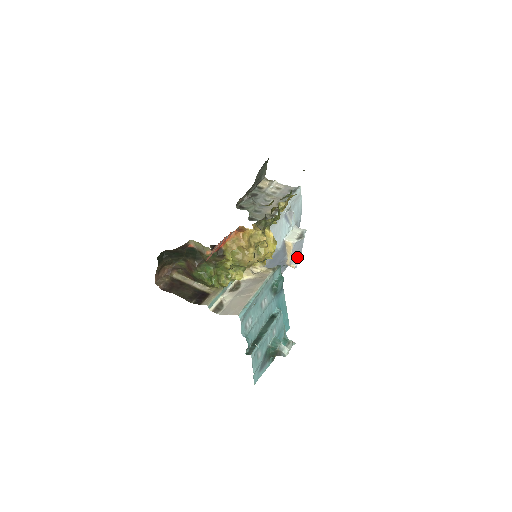
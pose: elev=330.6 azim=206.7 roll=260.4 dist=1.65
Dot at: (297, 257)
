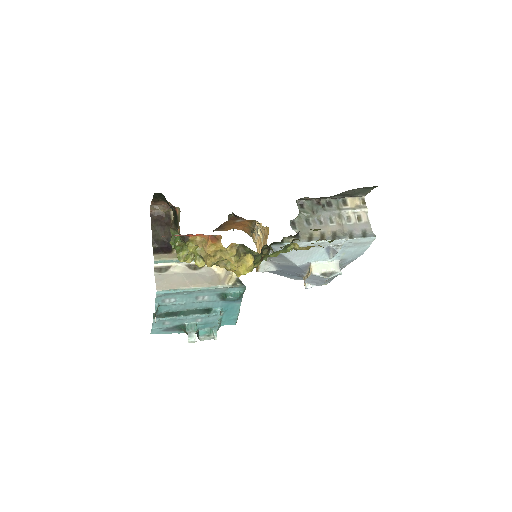
Dot at: (315, 283)
